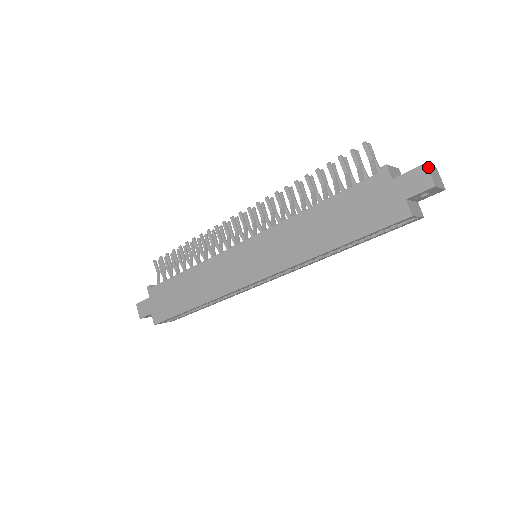
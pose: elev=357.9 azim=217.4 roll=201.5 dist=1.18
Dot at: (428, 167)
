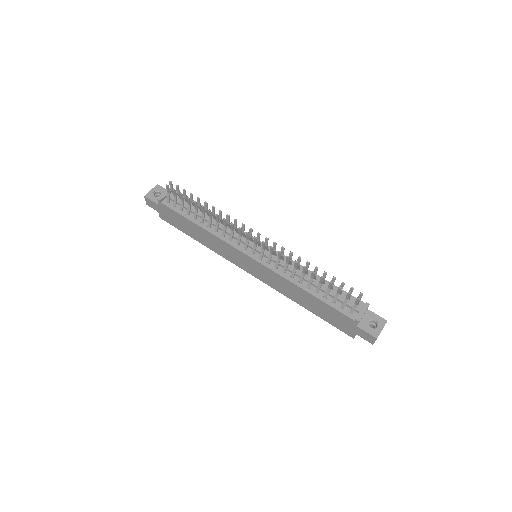
Dot at: occluded
